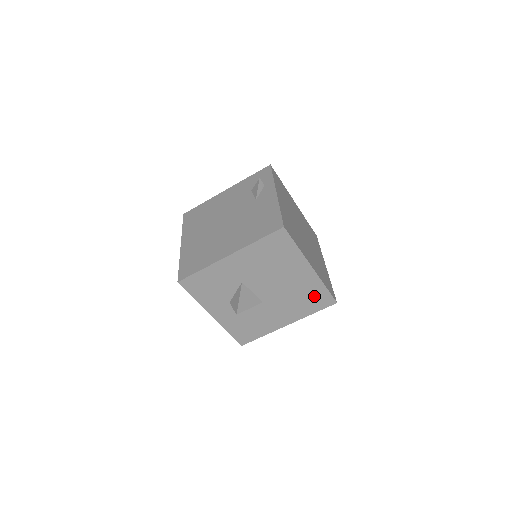
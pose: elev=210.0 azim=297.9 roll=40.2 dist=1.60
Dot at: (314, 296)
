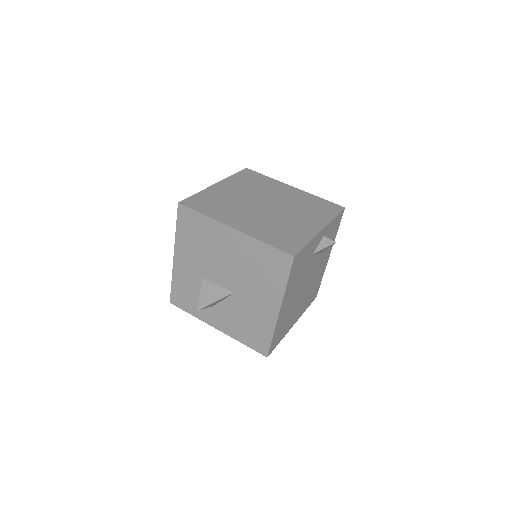
Dot at: (266, 261)
